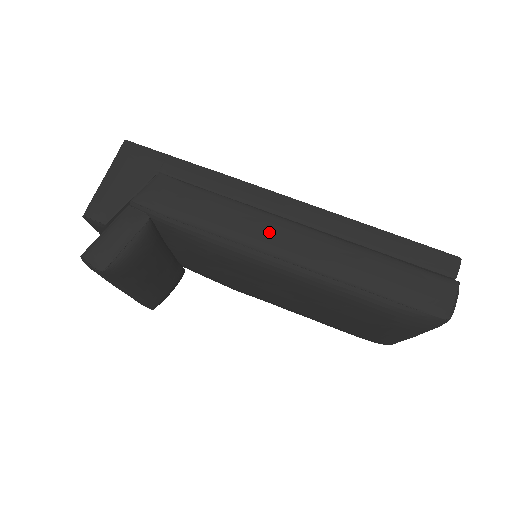
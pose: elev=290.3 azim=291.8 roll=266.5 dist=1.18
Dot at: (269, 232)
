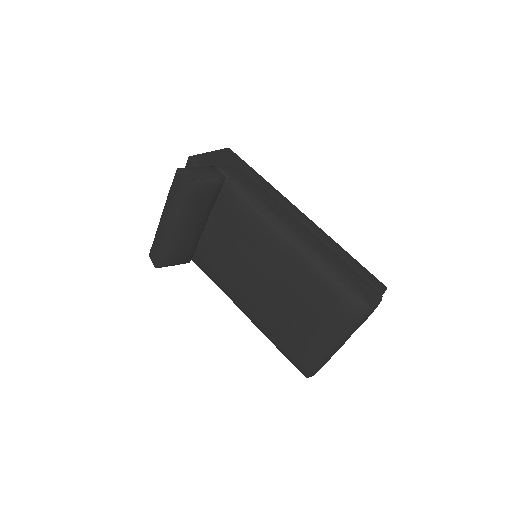
Dot at: (288, 218)
